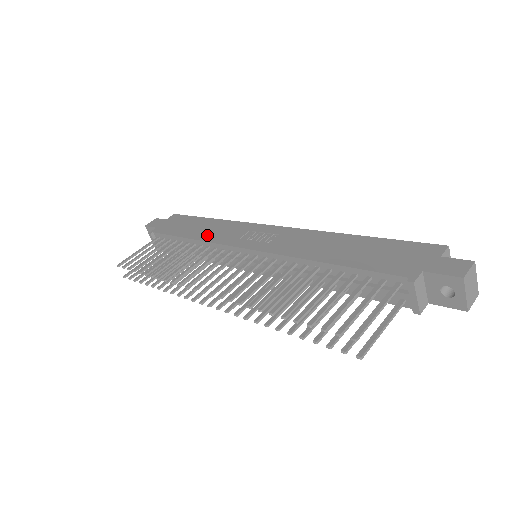
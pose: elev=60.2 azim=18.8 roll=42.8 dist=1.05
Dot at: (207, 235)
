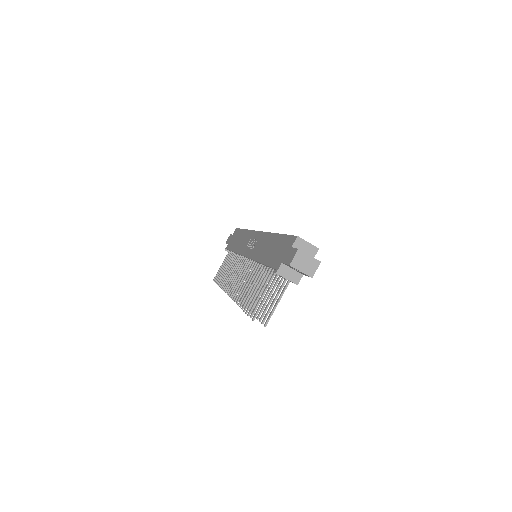
Dot at: (239, 247)
